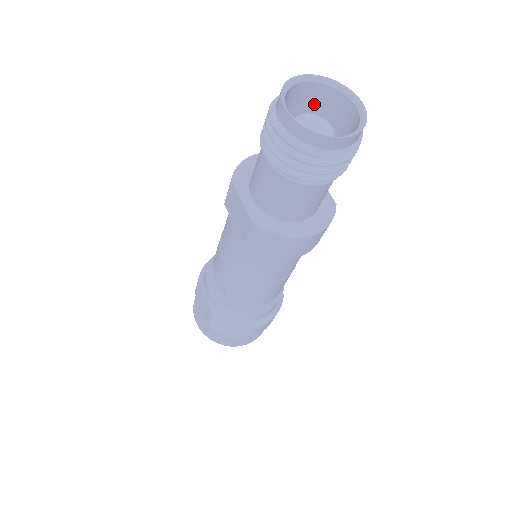
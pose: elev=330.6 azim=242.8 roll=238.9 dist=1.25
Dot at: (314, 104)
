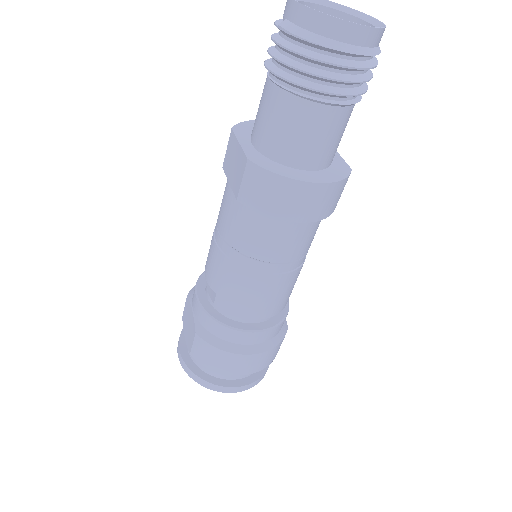
Dot at: occluded
